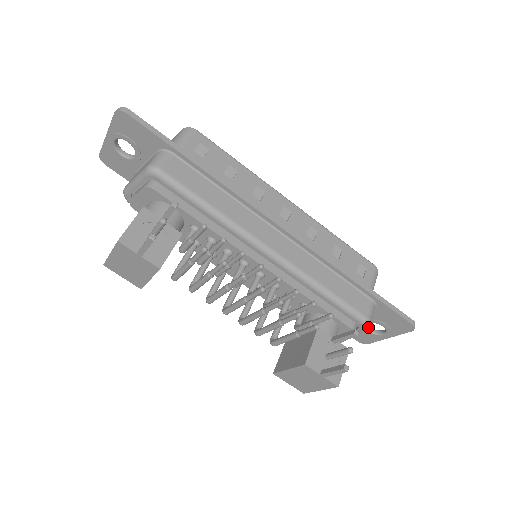
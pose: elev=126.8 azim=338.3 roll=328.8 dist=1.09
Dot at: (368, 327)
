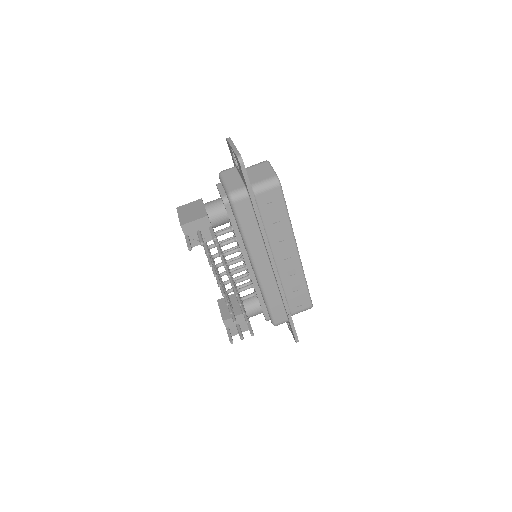
Dot at: occluded
